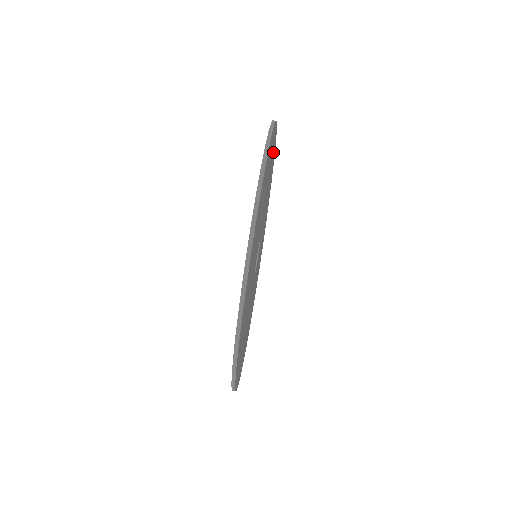
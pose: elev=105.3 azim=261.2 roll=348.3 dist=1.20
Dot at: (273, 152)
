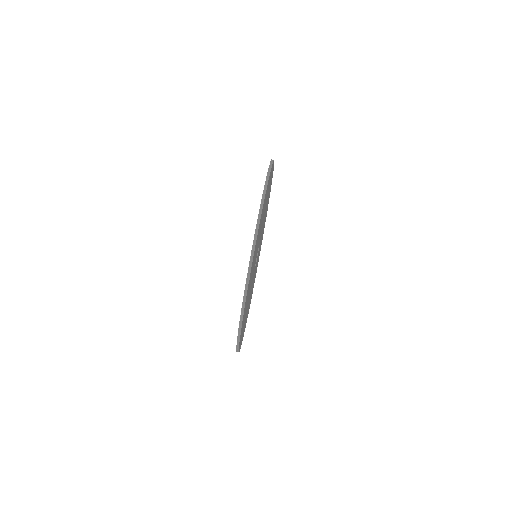
Dot at: occluded
